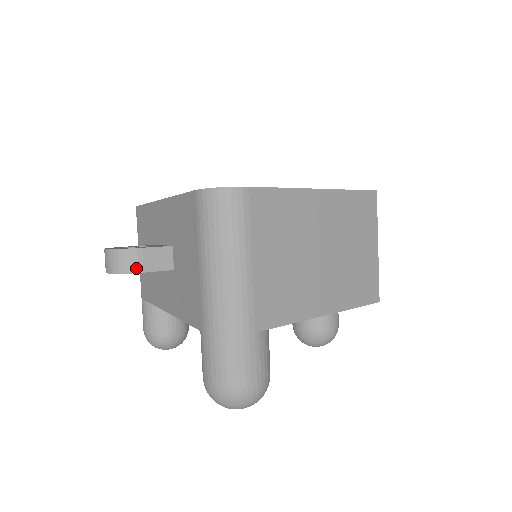
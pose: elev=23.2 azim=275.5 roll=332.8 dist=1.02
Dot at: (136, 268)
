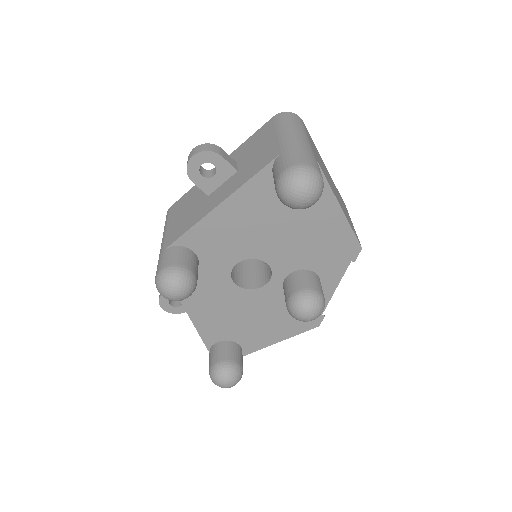
Dot at: (219, 153)
